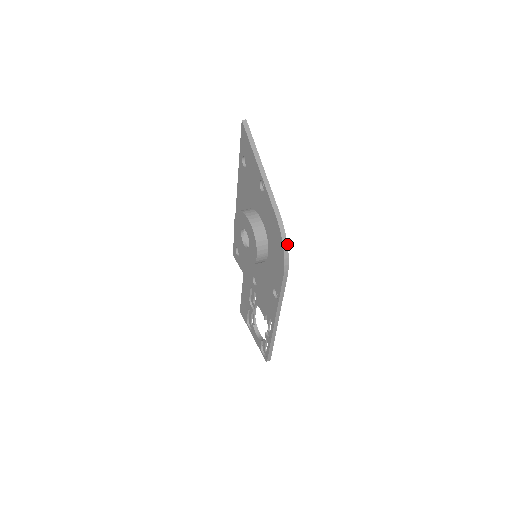
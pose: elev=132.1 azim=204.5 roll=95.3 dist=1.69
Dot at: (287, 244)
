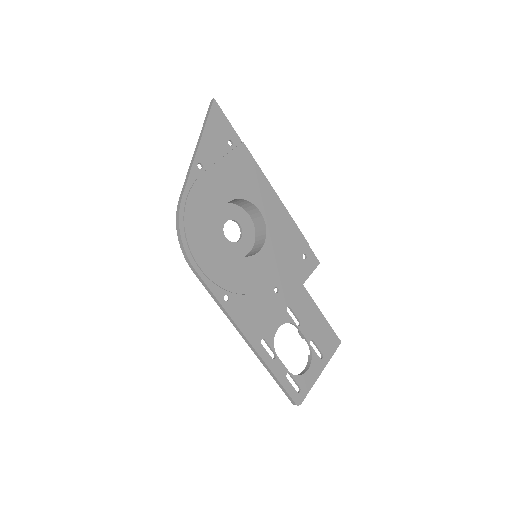
Dot at: (180, 230)
